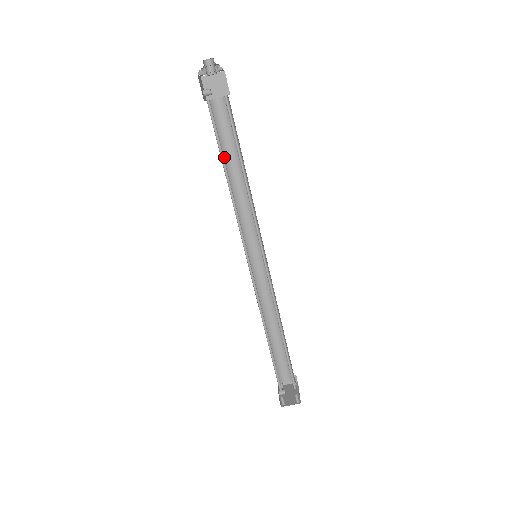
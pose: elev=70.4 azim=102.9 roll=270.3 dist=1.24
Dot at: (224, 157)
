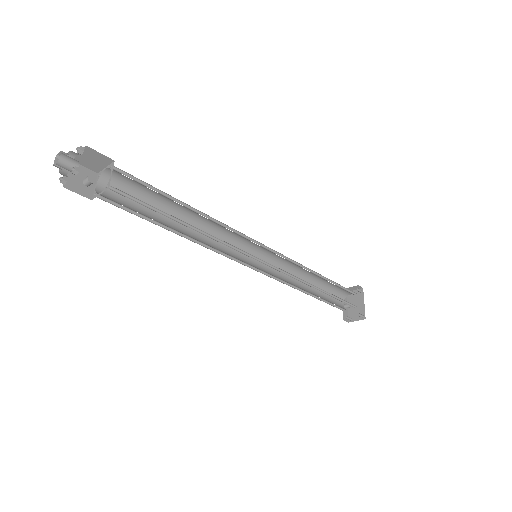
Dot at: (160, 208)
